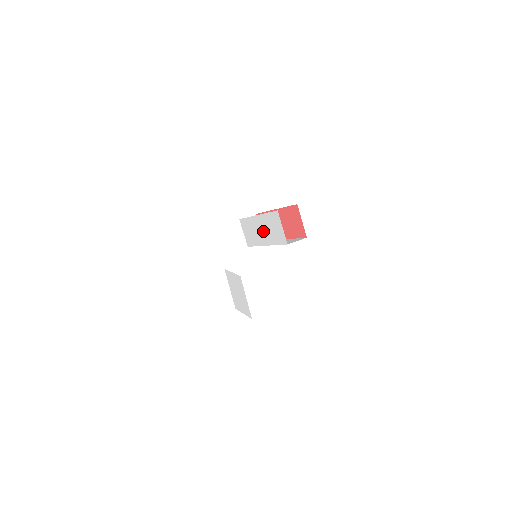
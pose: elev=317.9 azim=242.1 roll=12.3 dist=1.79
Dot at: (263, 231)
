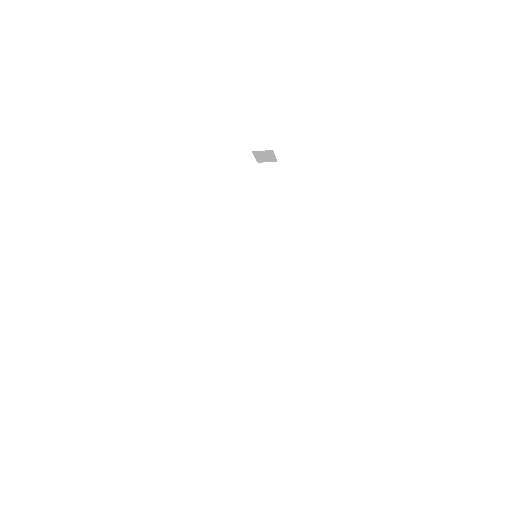
Dot at: occluded
